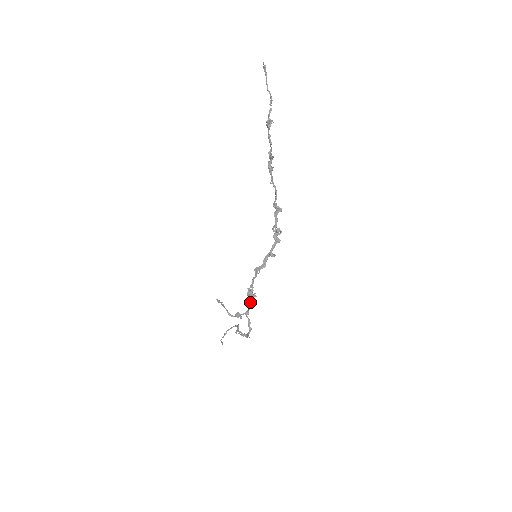
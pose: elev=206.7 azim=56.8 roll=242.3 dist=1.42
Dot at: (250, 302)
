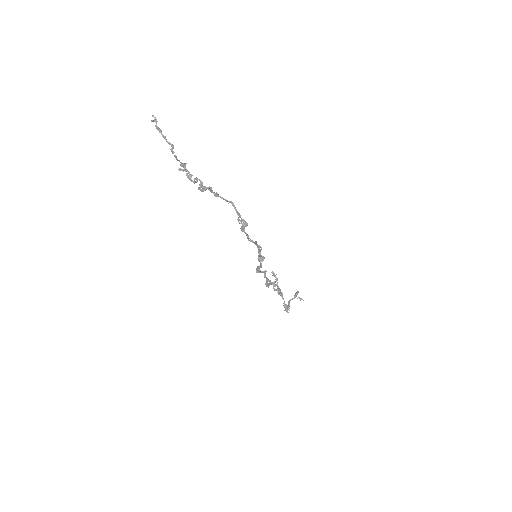
Dot at: (274, 288)
